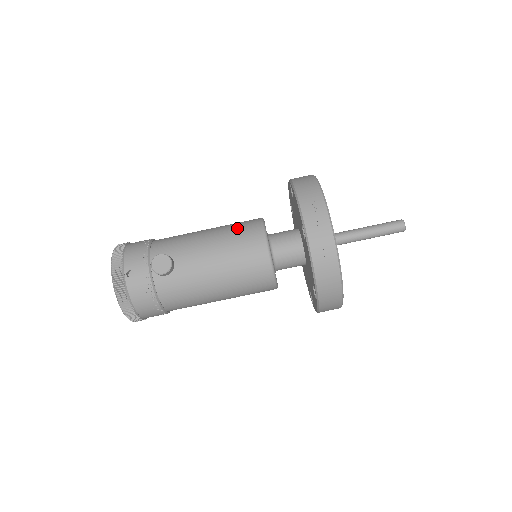
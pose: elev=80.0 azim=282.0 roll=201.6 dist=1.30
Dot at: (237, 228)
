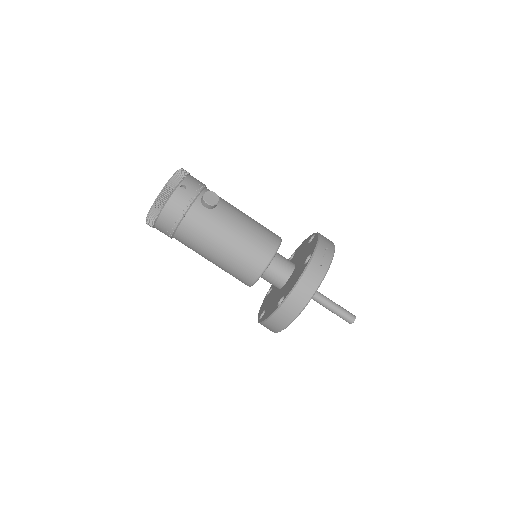
Dot at: (265, 227)
